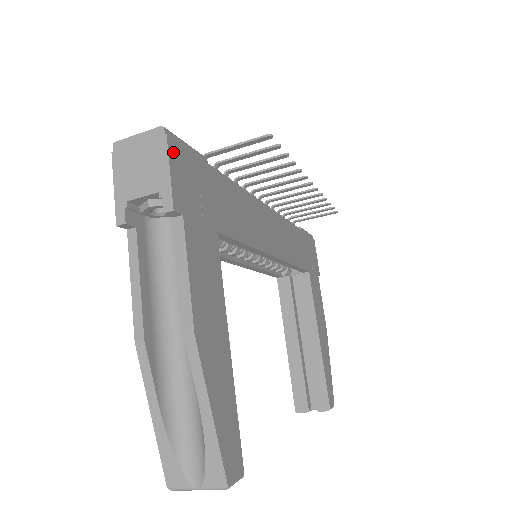
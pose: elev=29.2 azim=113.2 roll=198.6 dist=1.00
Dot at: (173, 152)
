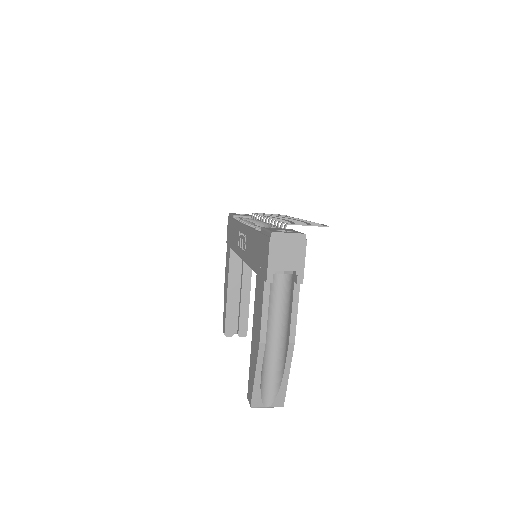
Dot at: (304, 248)
